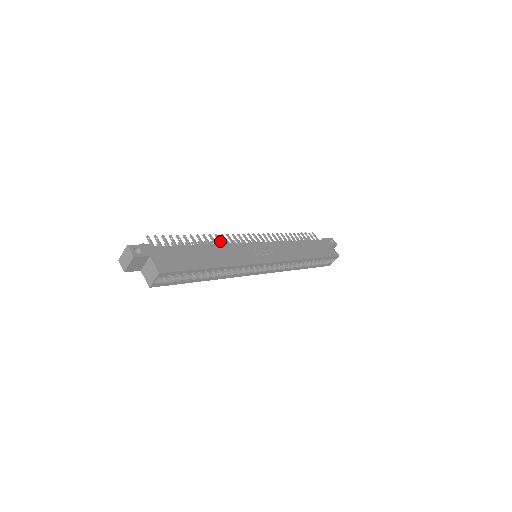
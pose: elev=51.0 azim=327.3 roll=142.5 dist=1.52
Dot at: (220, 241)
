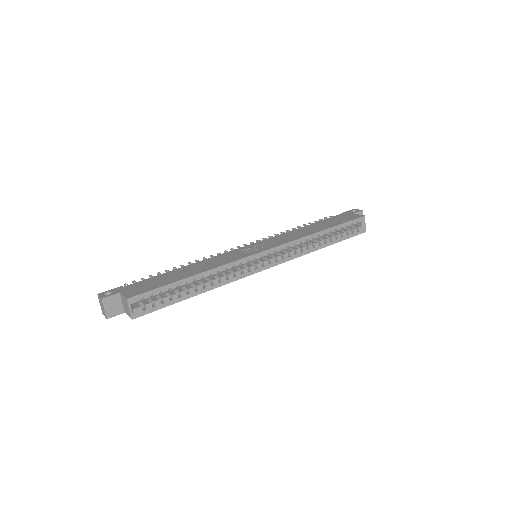
Dot at: occluded
